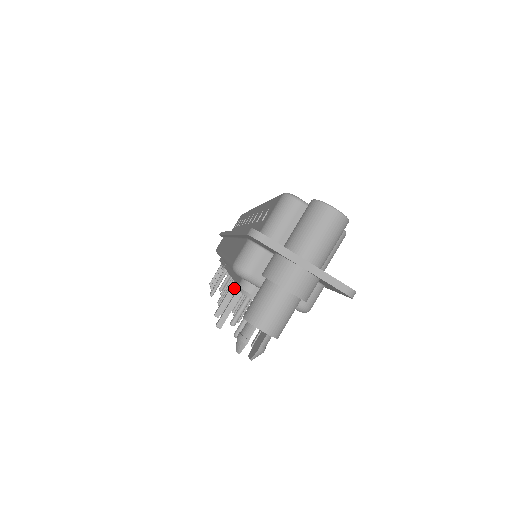
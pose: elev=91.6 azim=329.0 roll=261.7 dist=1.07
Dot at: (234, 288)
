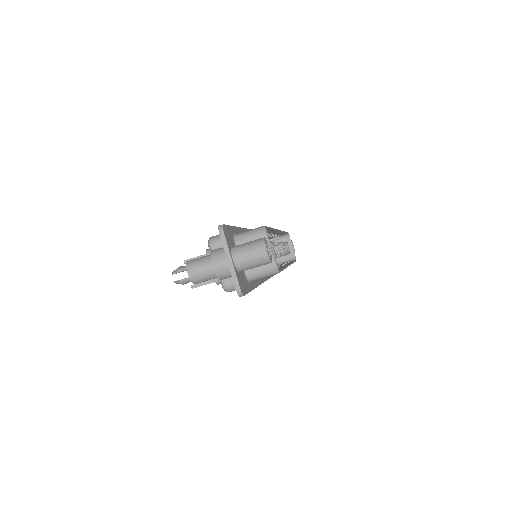
Dot at: occluded
